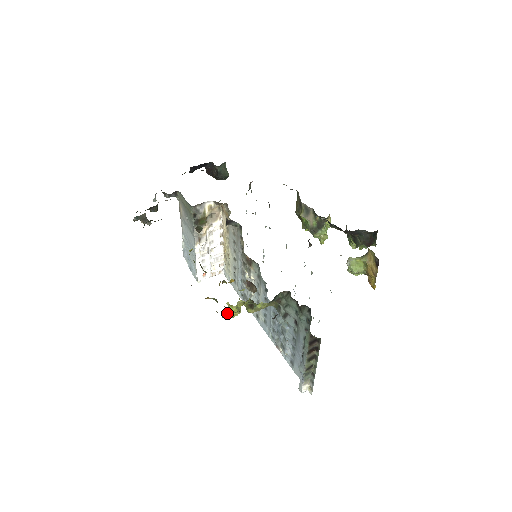
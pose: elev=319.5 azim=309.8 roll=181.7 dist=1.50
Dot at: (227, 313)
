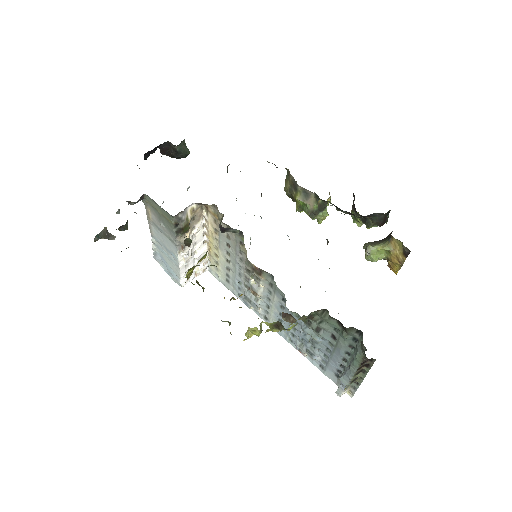
Dot at: (247, 336)
